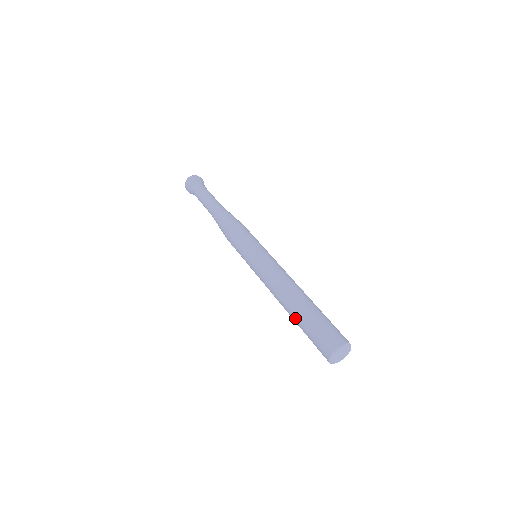
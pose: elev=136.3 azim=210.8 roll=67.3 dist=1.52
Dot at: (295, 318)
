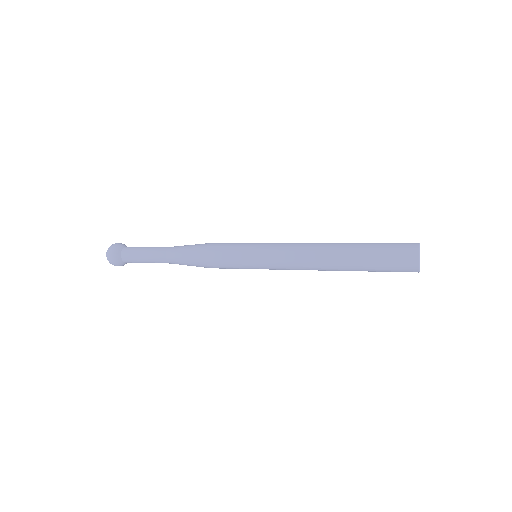
Dot at: (355, 244)
